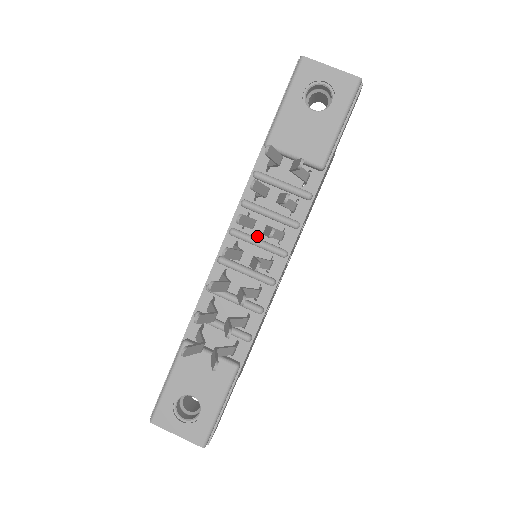
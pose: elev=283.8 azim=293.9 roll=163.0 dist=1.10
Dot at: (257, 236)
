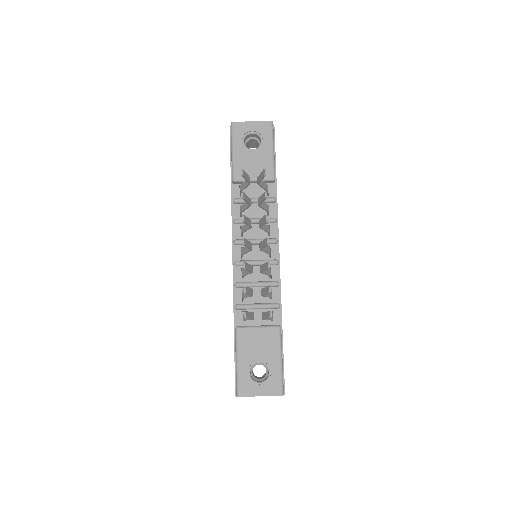
Dot at: (253, 238)
